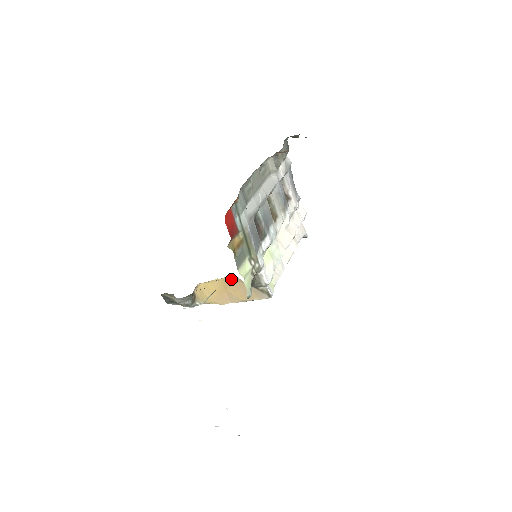
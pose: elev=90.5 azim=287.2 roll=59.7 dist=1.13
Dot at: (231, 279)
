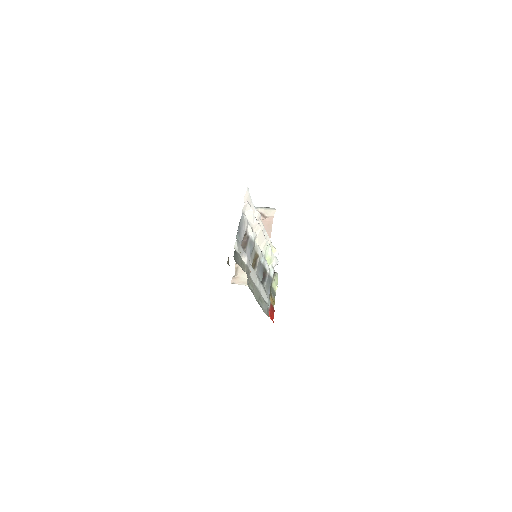
Dot at: occluded
